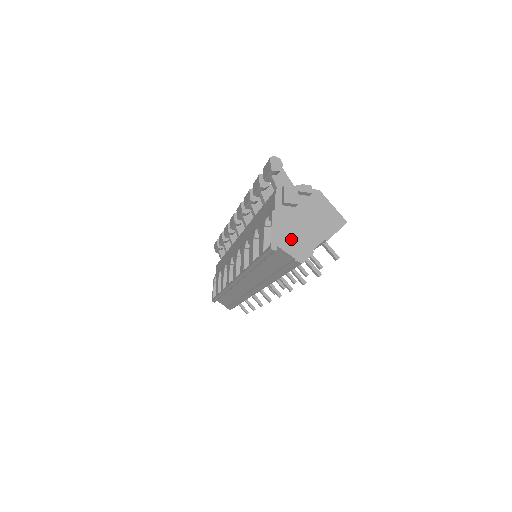
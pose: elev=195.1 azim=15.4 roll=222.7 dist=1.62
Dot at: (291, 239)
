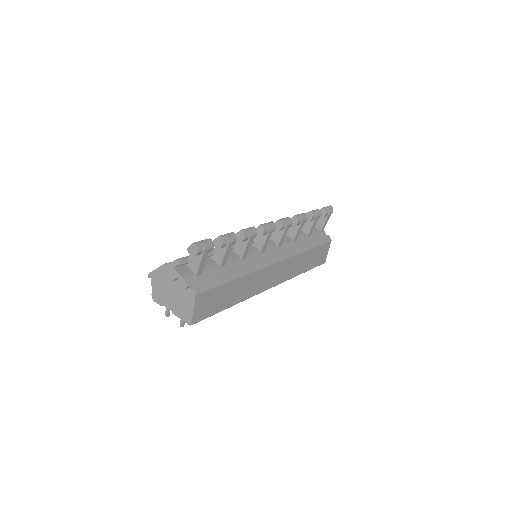
Dot at: (159, 286)
